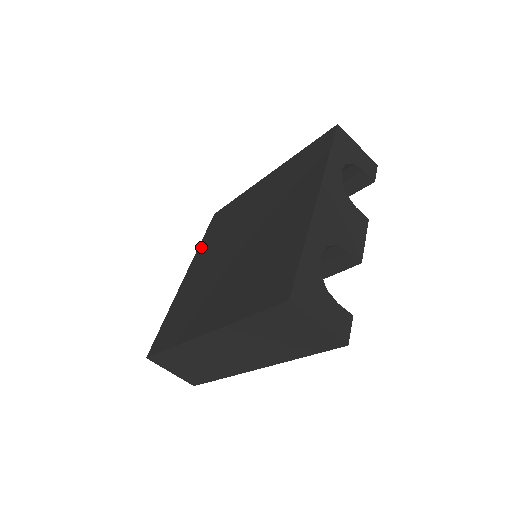
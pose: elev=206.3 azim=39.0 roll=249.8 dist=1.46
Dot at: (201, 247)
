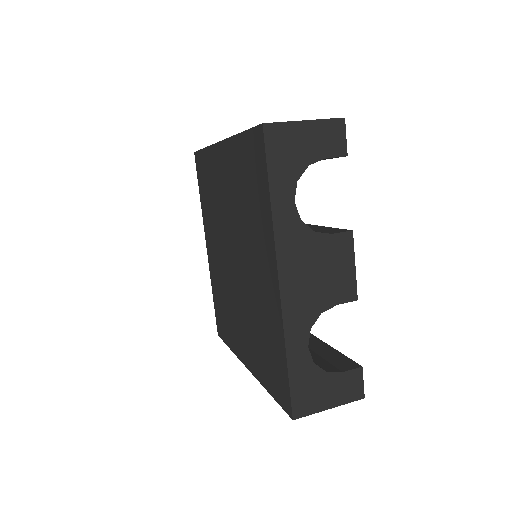
Dot at: (203, 211)
